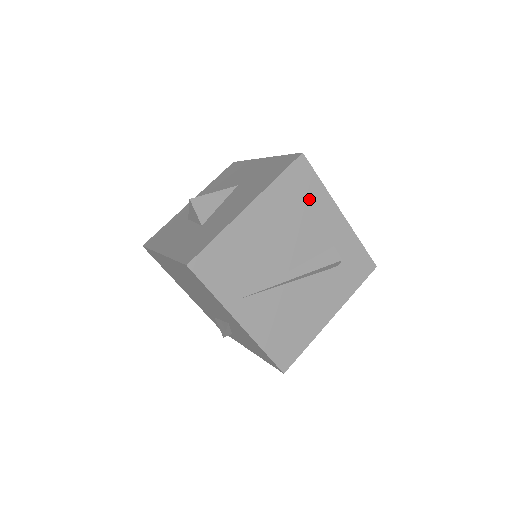
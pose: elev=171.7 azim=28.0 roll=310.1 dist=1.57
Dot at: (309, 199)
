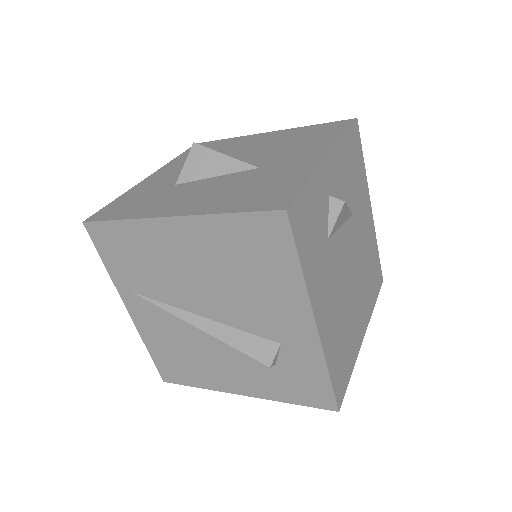
Dot at: (268, 271)
